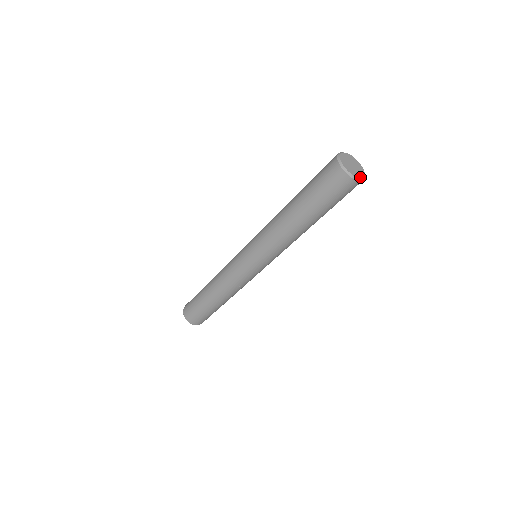
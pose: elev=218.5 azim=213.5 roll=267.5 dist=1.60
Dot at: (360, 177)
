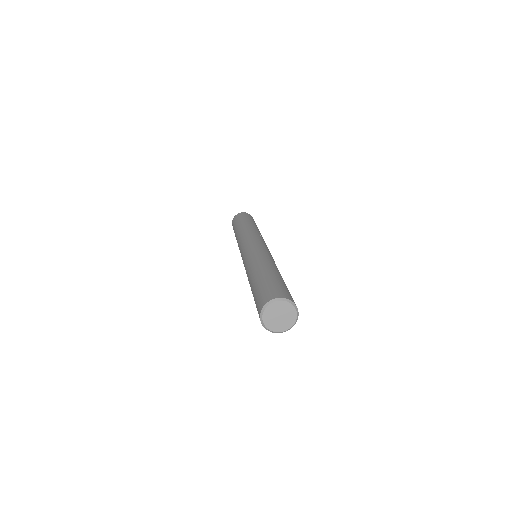
Dot at: (277, 331)
